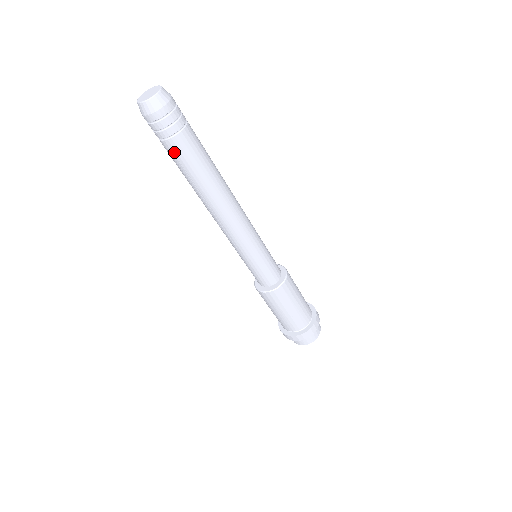
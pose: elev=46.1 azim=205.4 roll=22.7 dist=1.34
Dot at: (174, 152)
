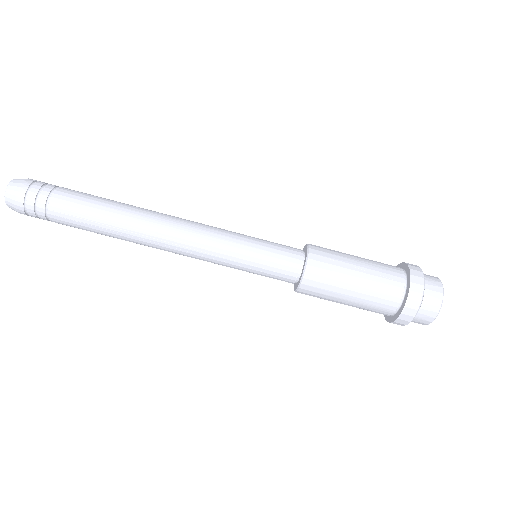
Dot at: (65, 208)
